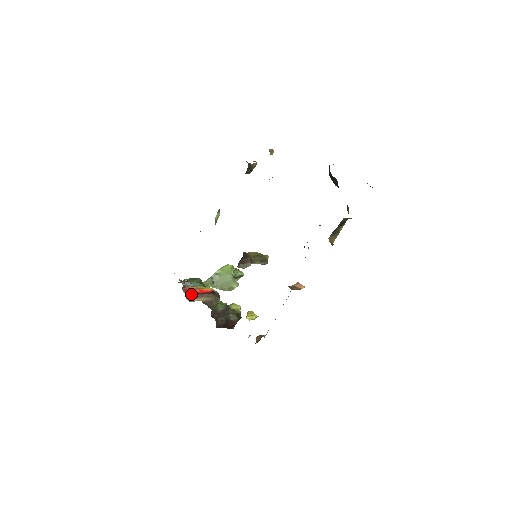
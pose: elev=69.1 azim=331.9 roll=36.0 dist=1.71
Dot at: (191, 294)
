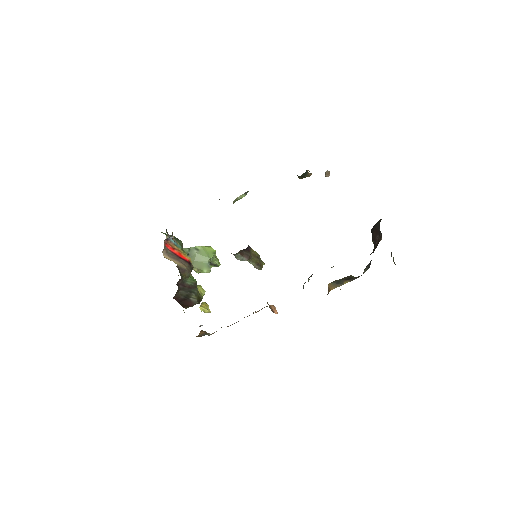
Dot at: (169, 251)
